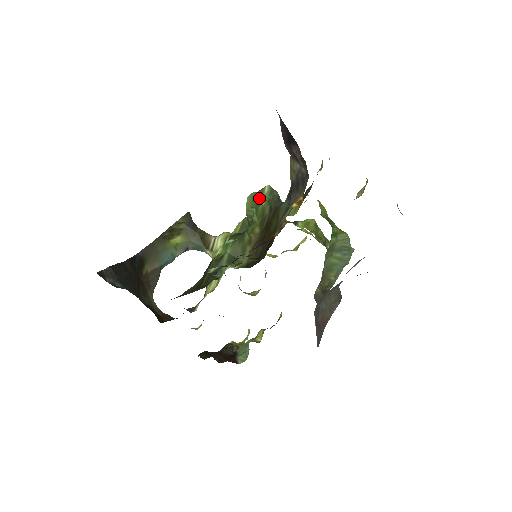
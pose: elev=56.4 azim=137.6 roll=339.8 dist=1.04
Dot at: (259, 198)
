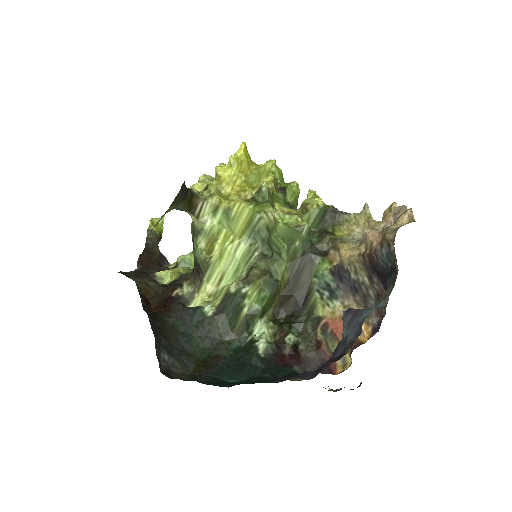
Dot at: (295, 237)
